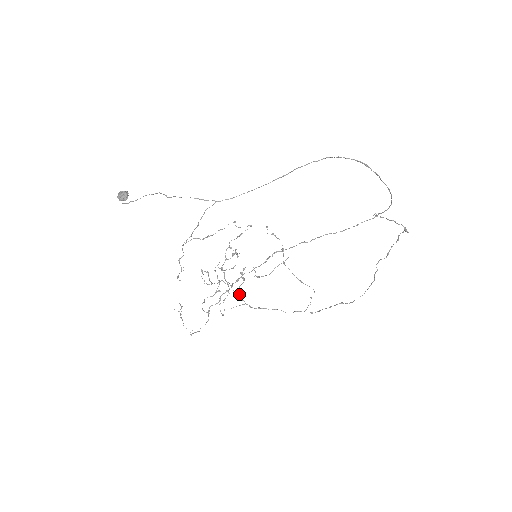
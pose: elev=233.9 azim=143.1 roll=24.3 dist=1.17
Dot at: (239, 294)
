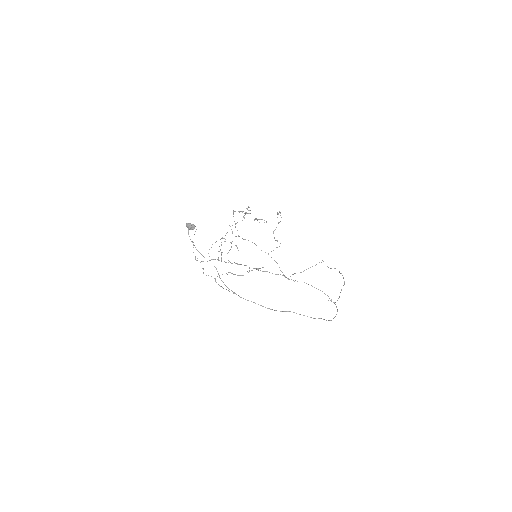
Dot at: occluded
